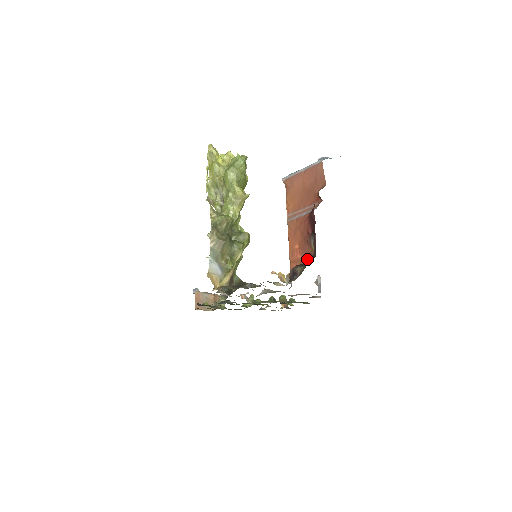
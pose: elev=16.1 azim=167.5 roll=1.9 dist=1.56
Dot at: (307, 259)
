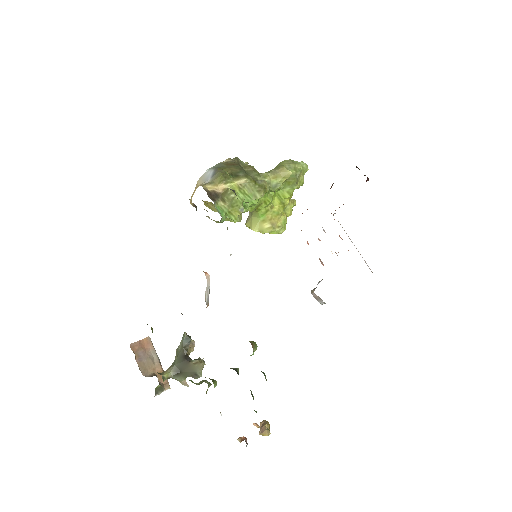
Dot at: occluded
